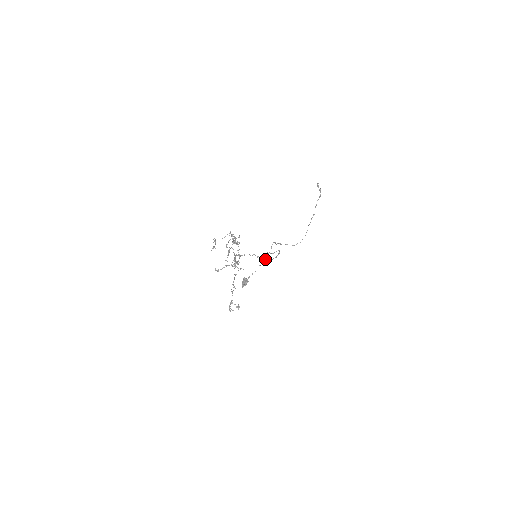
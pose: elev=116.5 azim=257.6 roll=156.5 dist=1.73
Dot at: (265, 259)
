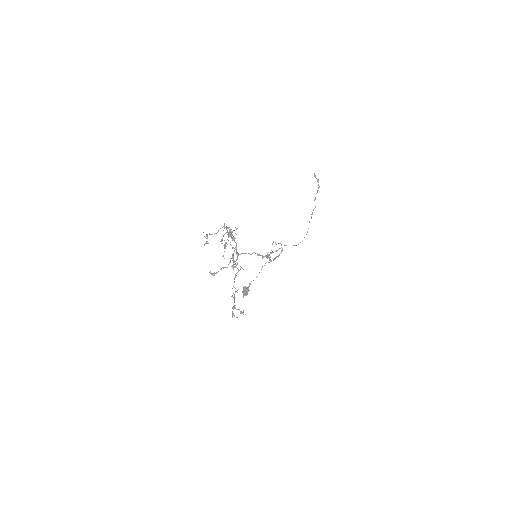
Dot at: occluded
